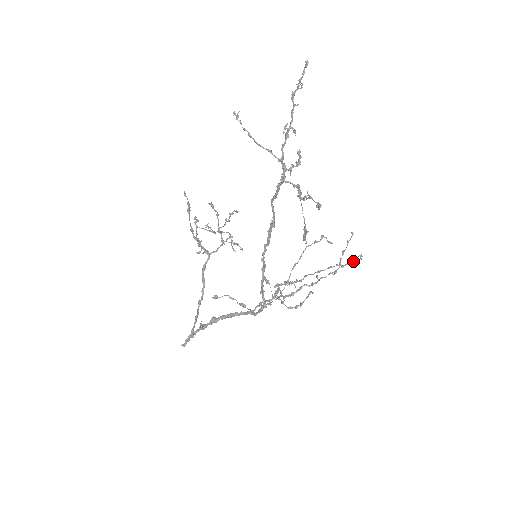
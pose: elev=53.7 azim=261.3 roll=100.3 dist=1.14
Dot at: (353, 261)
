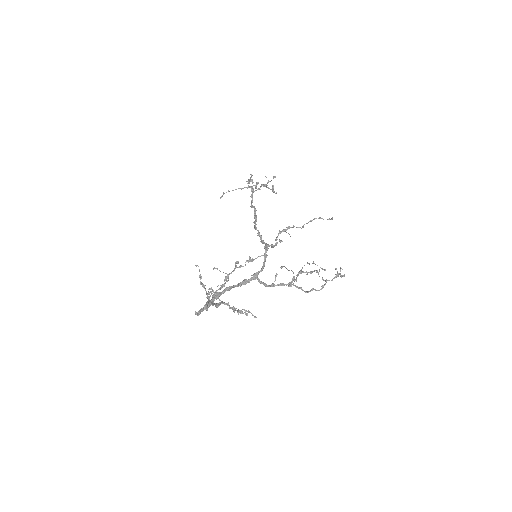
Dot at: (327, 219)
